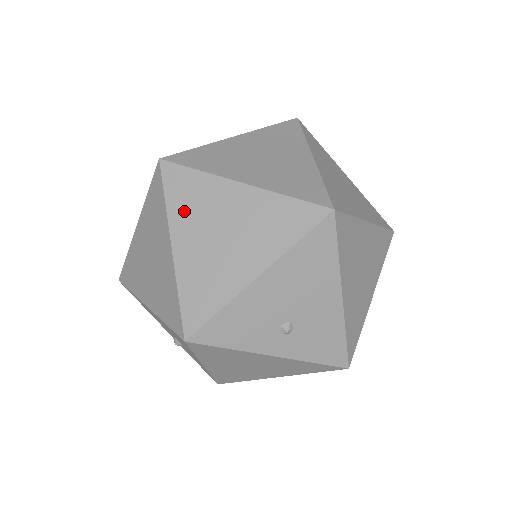
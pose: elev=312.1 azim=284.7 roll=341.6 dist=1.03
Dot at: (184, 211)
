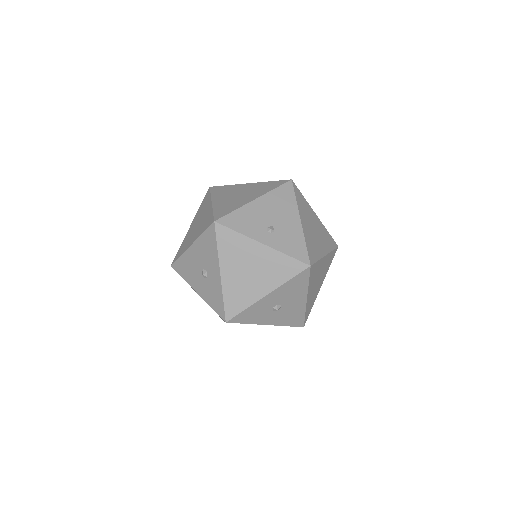
Dot at: (220, 194)
